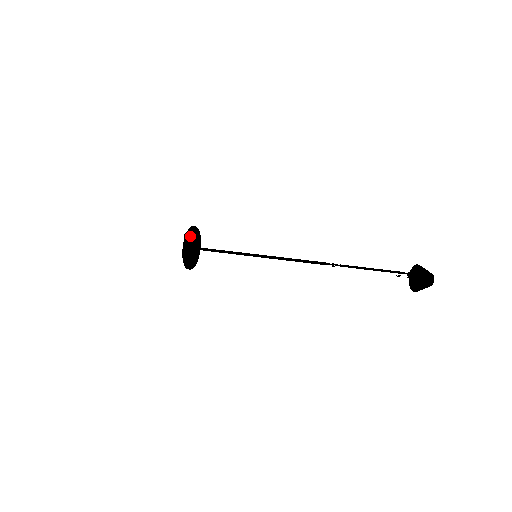
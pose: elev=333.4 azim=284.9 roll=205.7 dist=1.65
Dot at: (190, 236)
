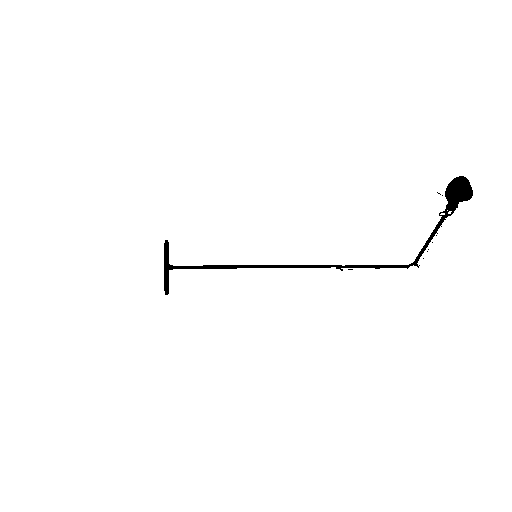
Dot at: occluded
